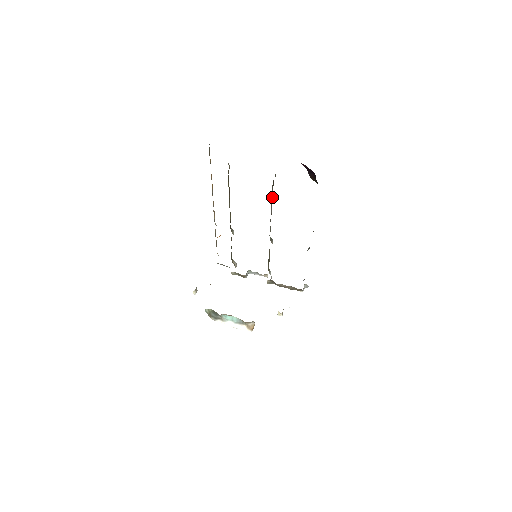
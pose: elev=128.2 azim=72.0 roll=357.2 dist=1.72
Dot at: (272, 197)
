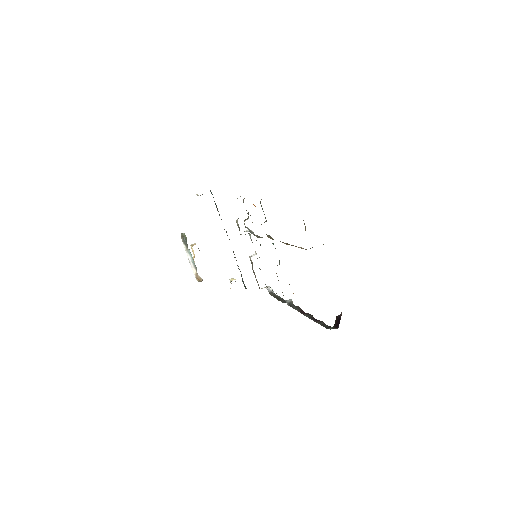
Dot at: occluded
